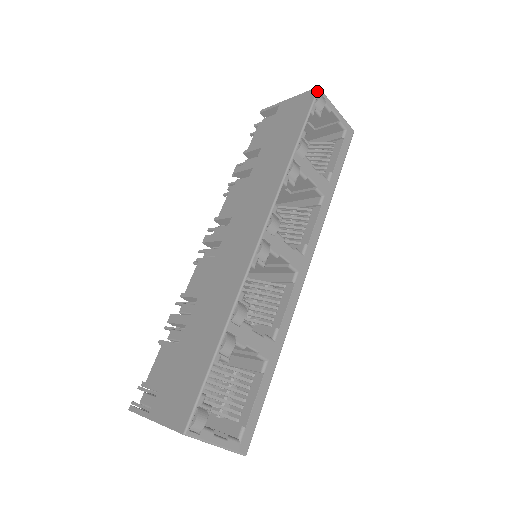
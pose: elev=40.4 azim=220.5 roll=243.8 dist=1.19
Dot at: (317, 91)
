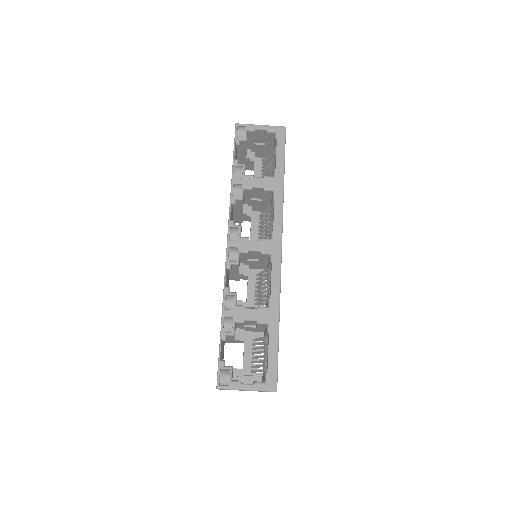
Dot at: (235, 127)
